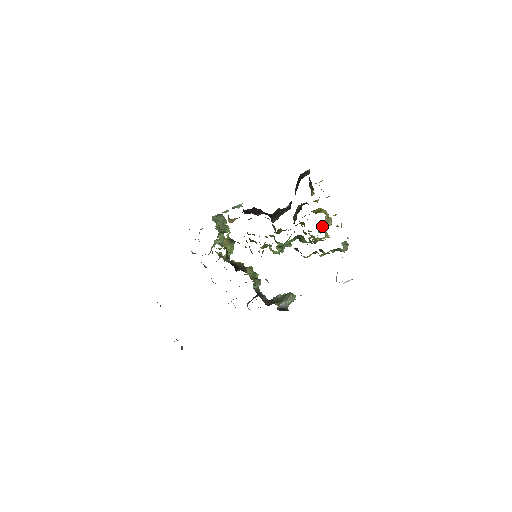
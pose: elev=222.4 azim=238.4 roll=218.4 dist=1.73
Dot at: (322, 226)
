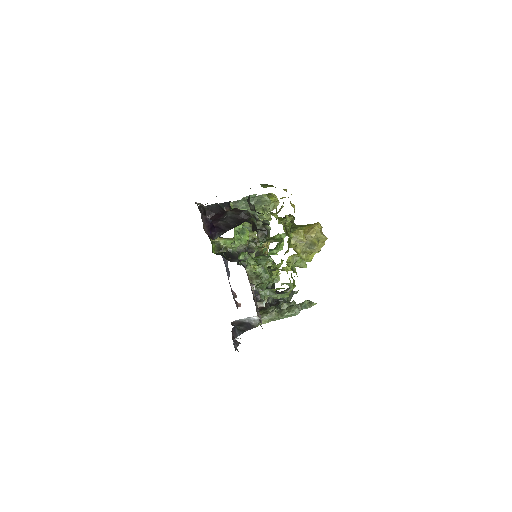
Dot at: (304, 250)
